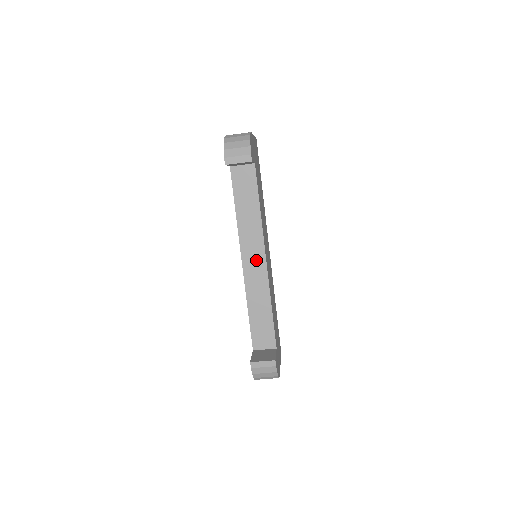
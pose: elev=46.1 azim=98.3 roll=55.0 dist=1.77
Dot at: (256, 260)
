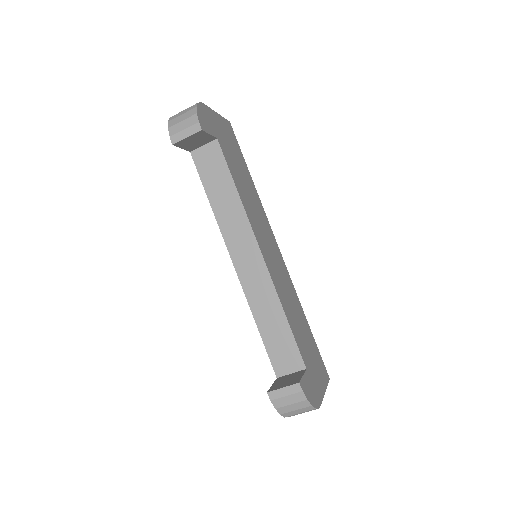
Dot at: (249, 257)
